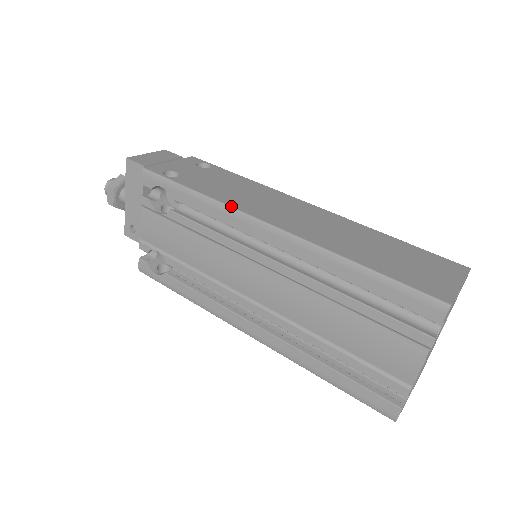
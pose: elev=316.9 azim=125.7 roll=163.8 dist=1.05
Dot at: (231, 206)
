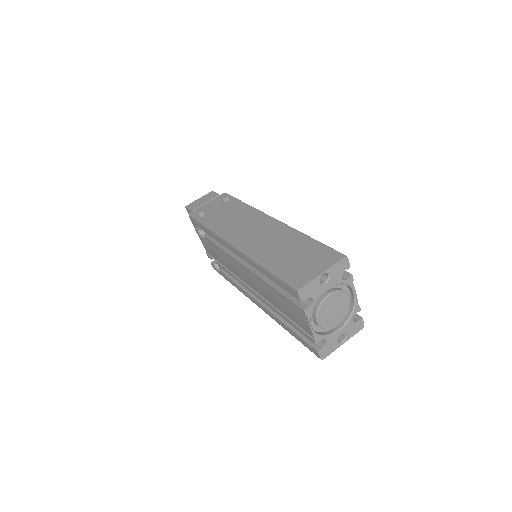
Dot at: (219, 234)
